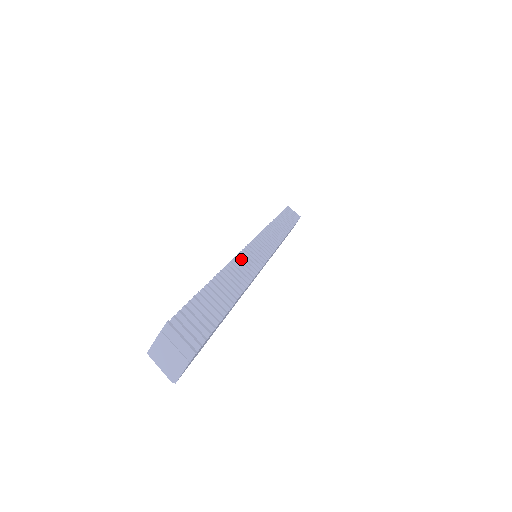
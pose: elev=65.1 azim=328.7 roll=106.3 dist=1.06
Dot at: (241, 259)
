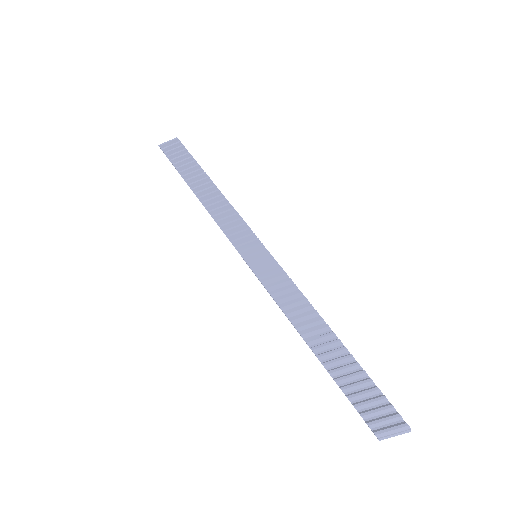
Dot at: (276, 294)
